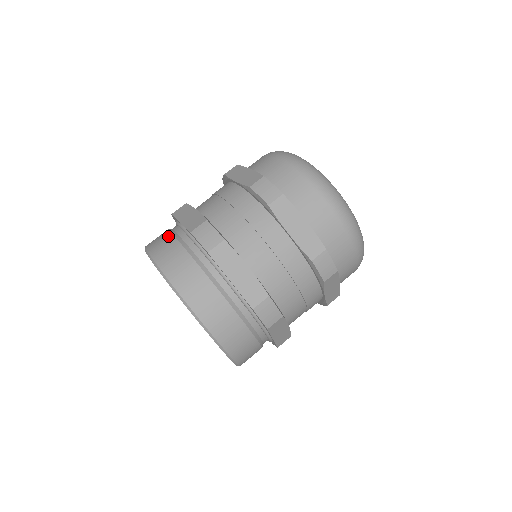
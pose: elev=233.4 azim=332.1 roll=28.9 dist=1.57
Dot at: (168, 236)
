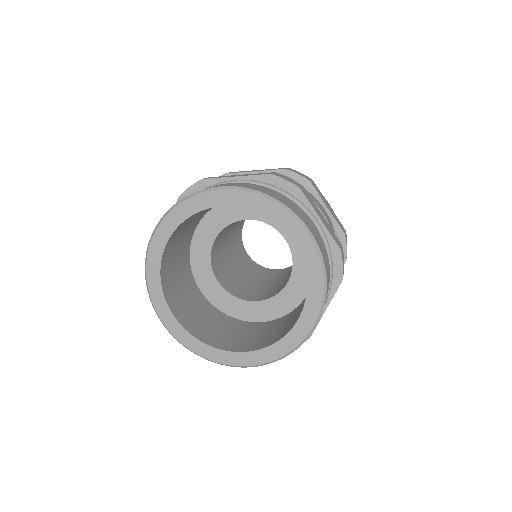
Dot at: occluded
